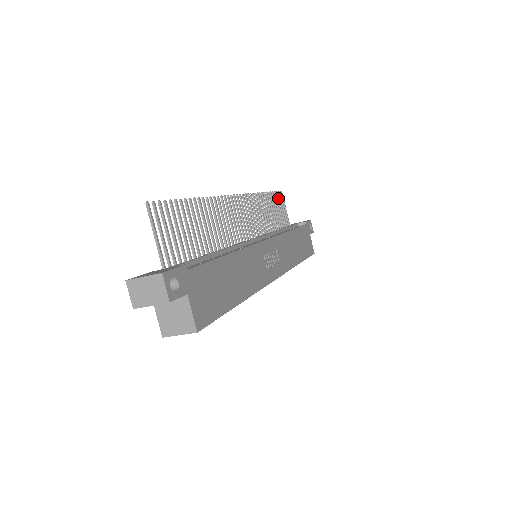
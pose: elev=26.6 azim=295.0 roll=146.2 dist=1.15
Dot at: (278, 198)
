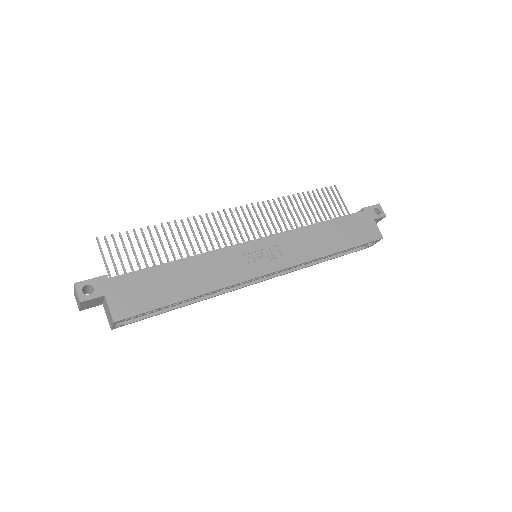
Dot at: (325, 194)
